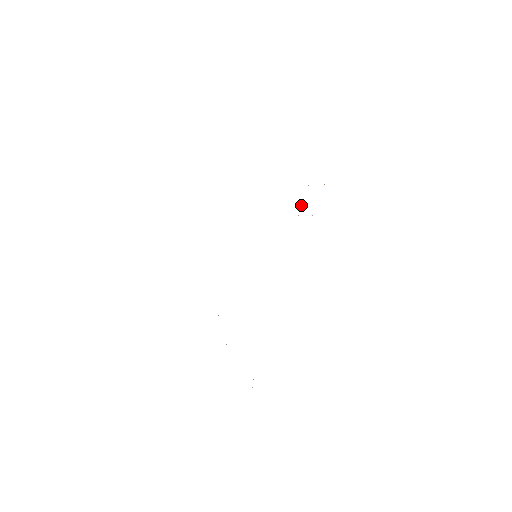
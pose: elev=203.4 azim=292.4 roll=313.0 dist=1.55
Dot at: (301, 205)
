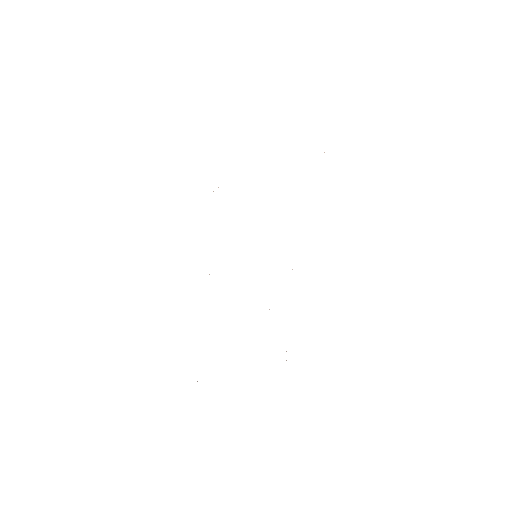
Dot at: occluded
